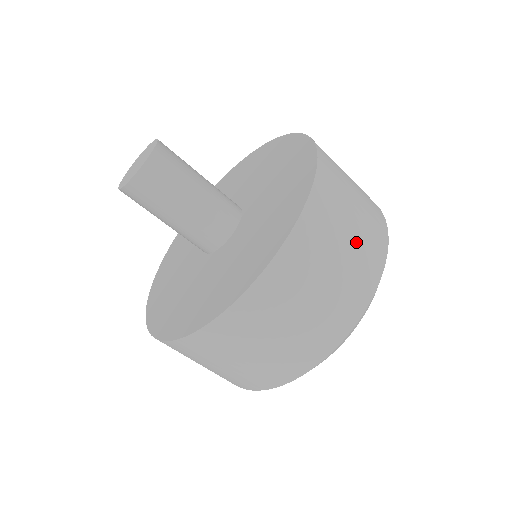
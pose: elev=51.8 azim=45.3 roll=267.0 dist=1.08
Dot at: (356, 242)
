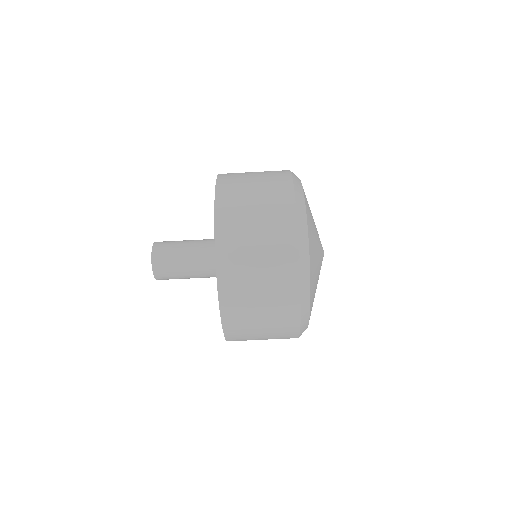
Dot at: (262, 181)
